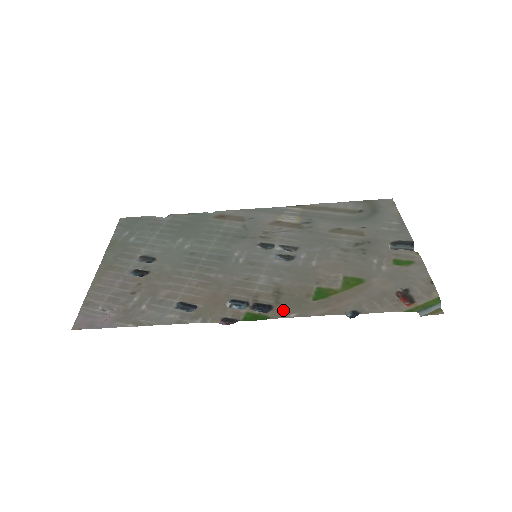
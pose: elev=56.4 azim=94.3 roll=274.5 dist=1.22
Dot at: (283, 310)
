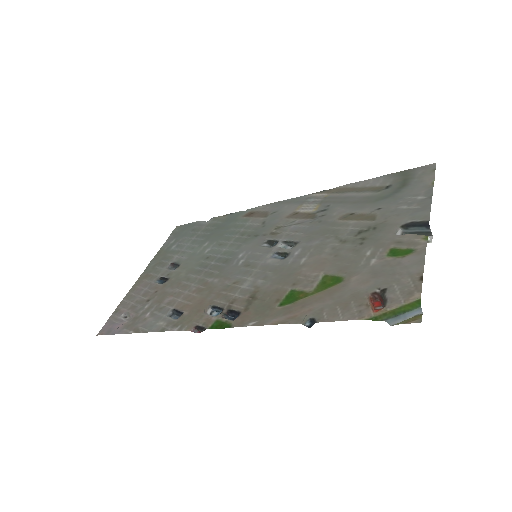
Dot at: (246, 318)
